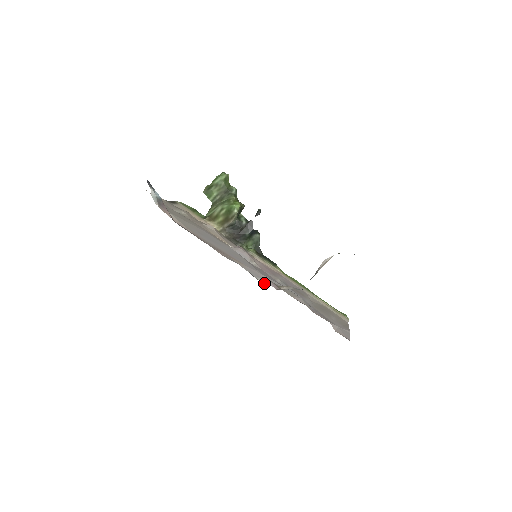
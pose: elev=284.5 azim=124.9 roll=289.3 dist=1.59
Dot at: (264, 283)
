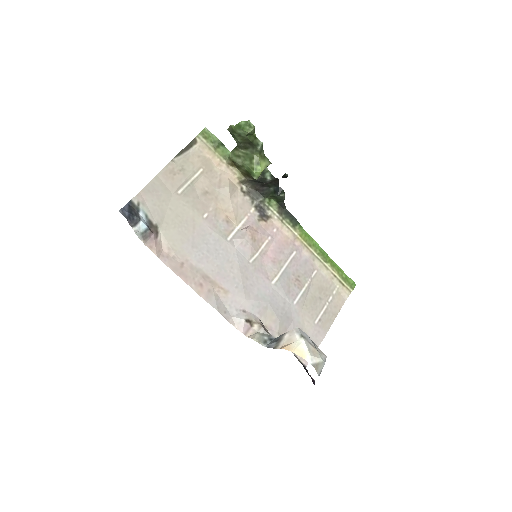
Dot at: (236, 327)
